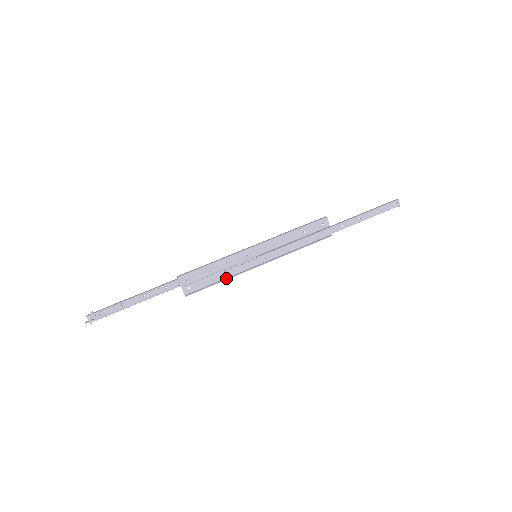
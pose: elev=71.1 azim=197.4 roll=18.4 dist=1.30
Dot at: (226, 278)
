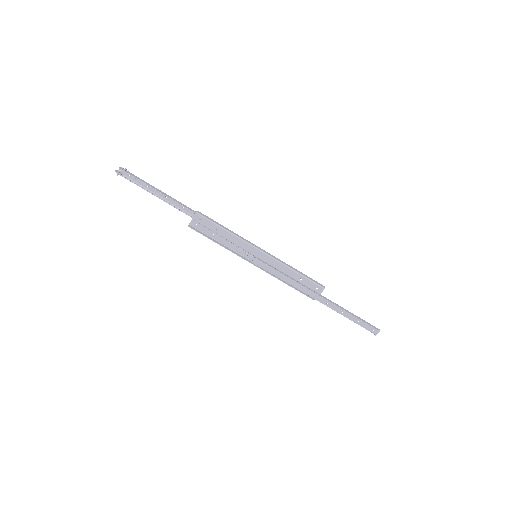
Dot at: (224, 245)
